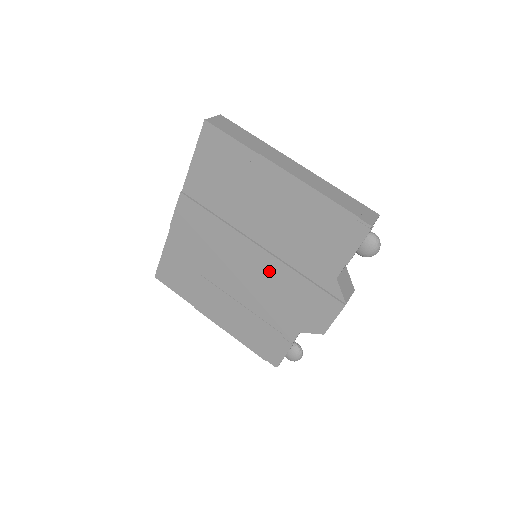
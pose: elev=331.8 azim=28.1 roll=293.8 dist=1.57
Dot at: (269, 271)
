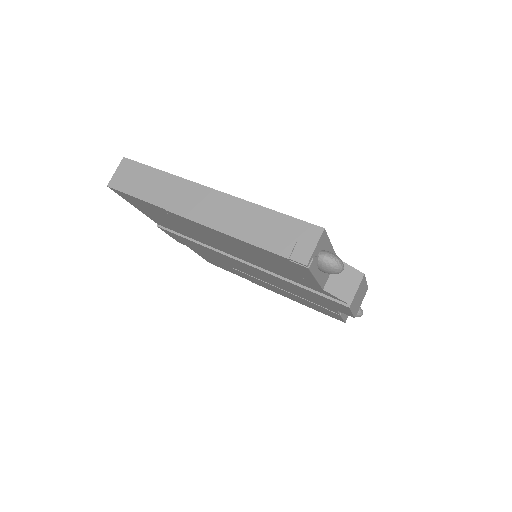
Dot at: (269, 277)
